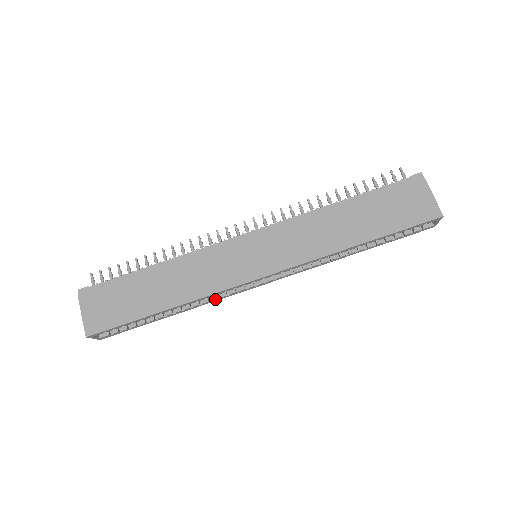
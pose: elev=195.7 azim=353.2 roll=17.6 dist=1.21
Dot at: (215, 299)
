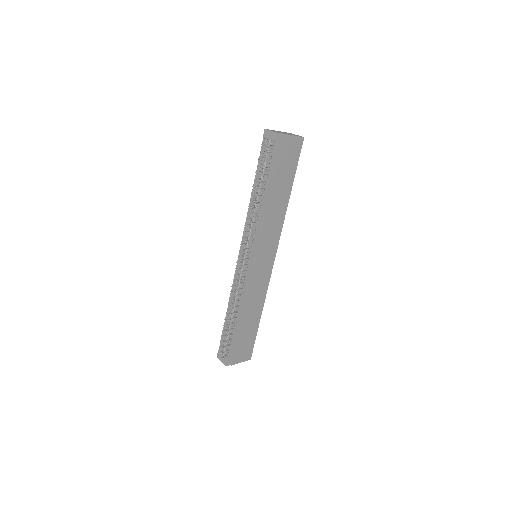
Dot at: occluded
